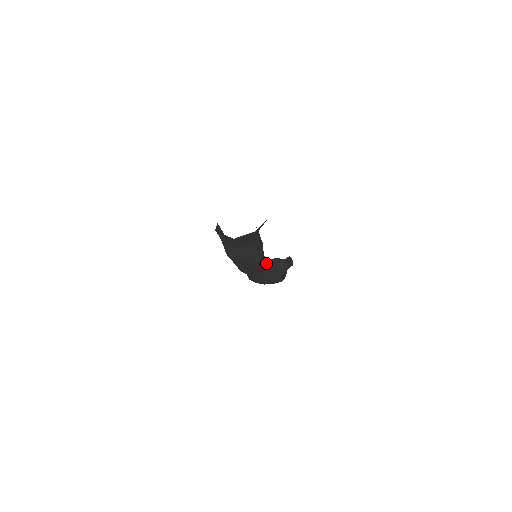
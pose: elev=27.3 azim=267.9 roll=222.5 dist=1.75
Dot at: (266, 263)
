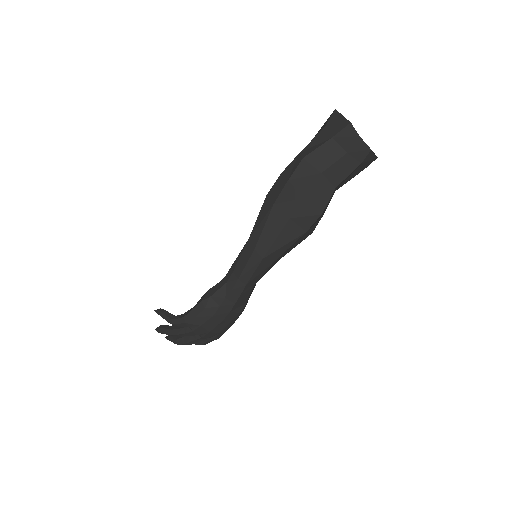
Dot at: occluded
